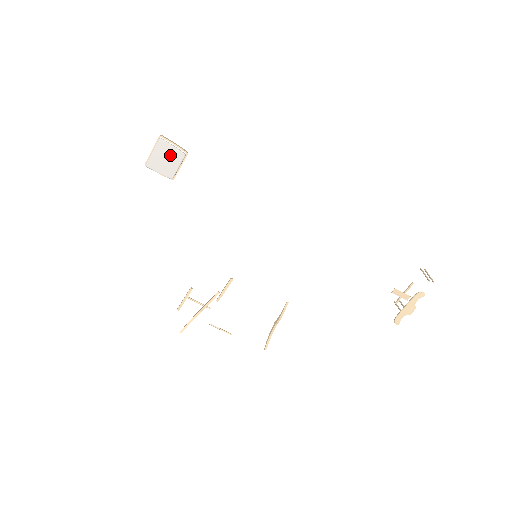
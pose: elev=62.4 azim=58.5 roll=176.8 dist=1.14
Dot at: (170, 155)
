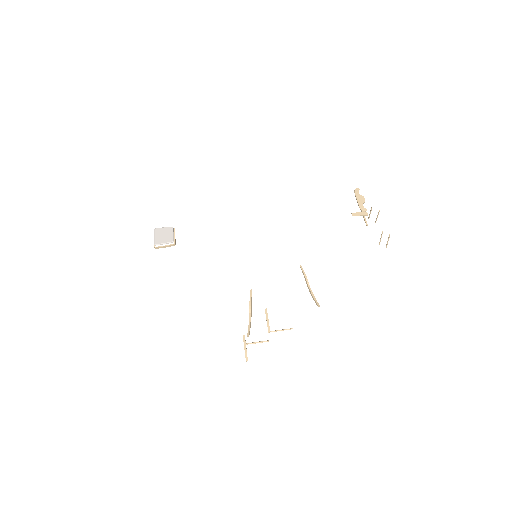
Dot at: (165, 232)
